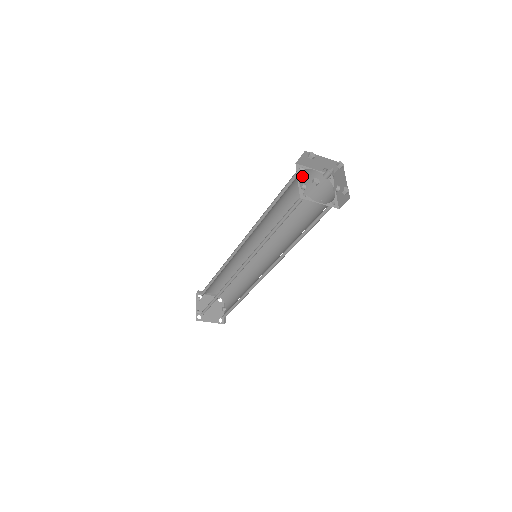
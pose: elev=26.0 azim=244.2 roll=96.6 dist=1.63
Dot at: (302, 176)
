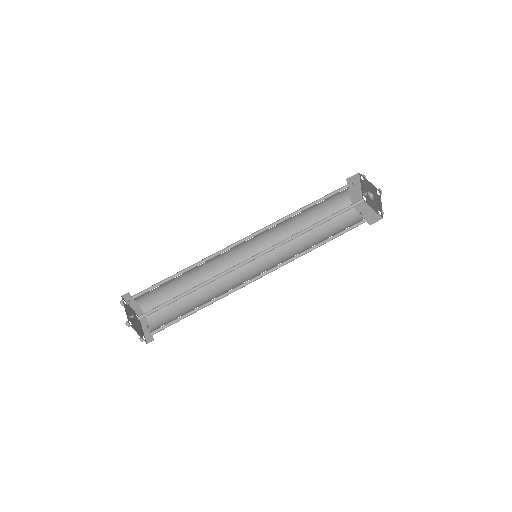
Dot at: (340, 193)
